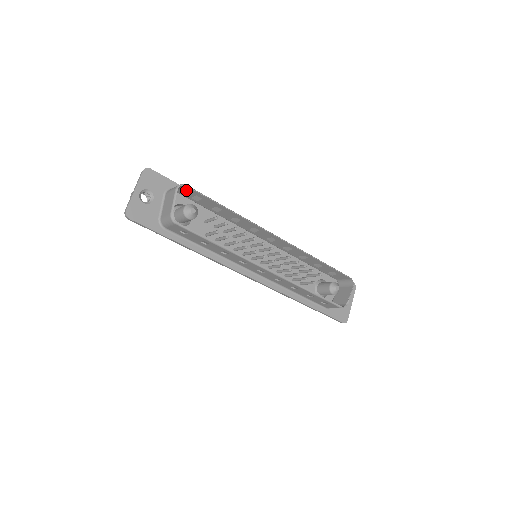
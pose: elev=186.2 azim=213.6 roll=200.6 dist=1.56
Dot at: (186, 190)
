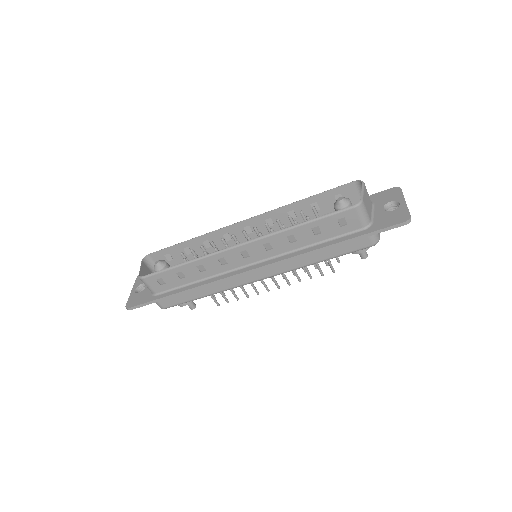
Dot at: (157, 259)
